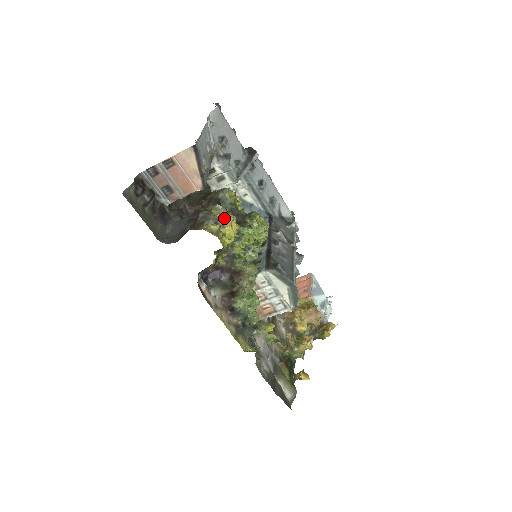
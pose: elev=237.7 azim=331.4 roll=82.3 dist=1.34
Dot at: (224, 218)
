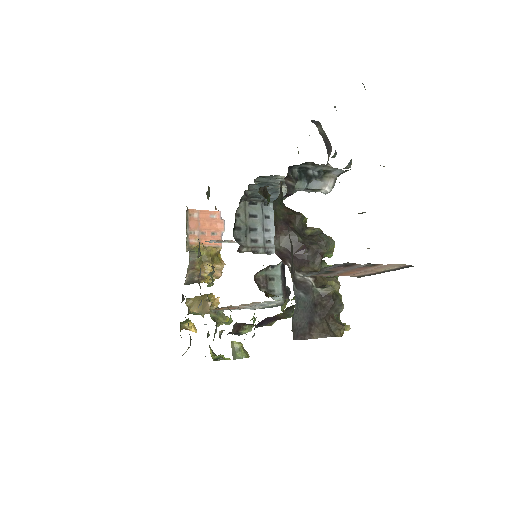
Dot at: occluded
